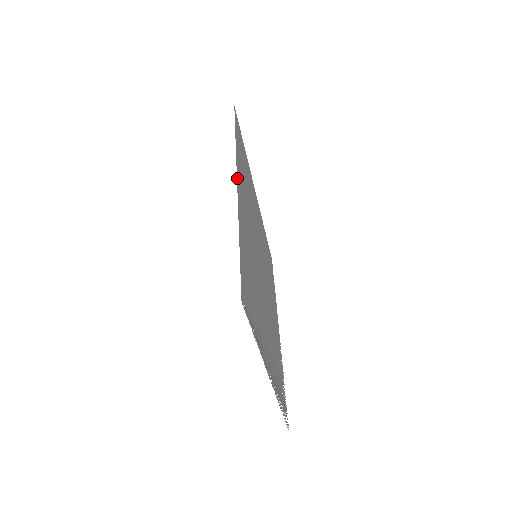
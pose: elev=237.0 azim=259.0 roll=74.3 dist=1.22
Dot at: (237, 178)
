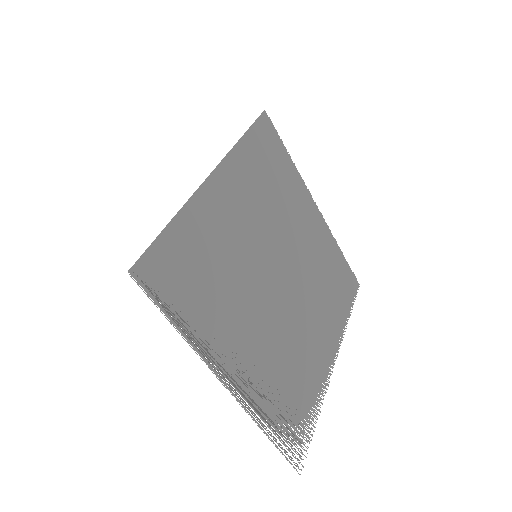
Dot at: (215, 169)
